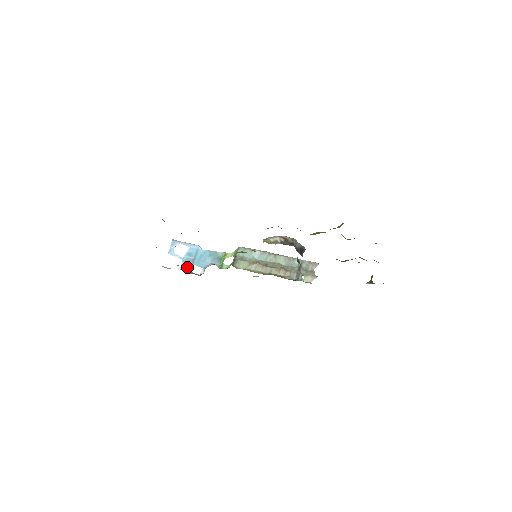
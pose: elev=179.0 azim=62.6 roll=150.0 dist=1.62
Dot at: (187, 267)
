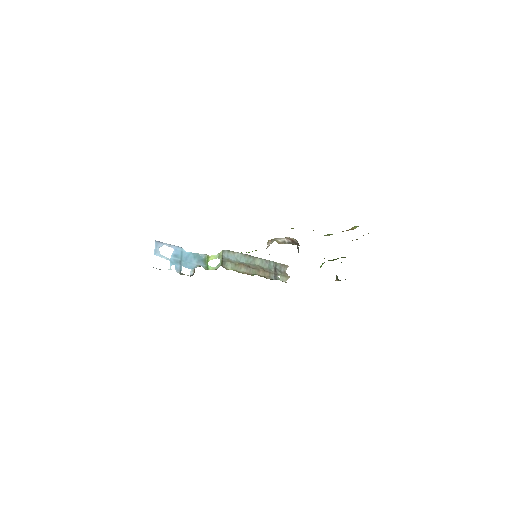
Dot at: (176, 268)
